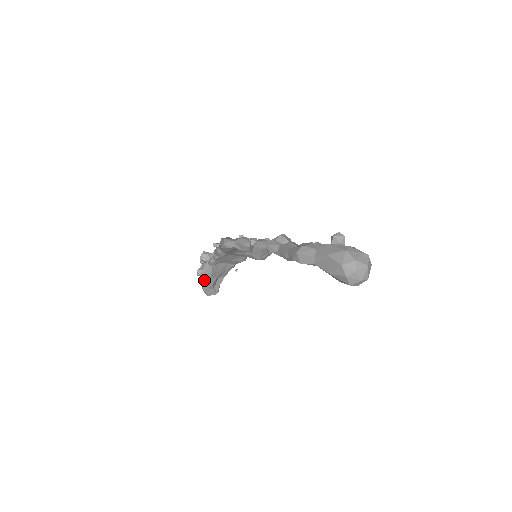
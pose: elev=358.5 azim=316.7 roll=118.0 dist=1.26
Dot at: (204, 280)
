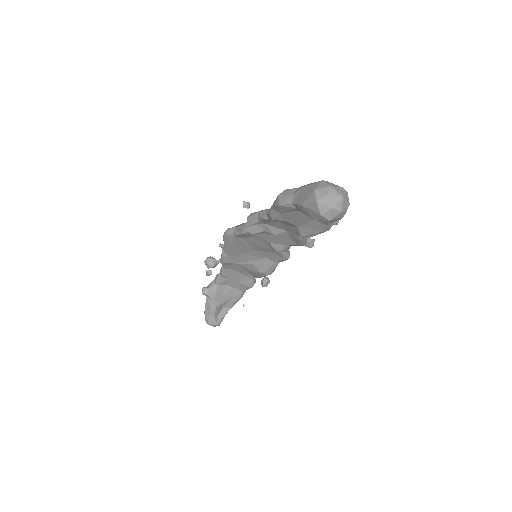
Dot at: (207, 302)
